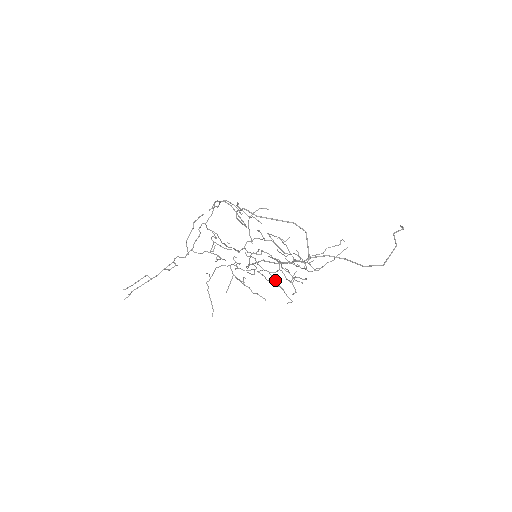
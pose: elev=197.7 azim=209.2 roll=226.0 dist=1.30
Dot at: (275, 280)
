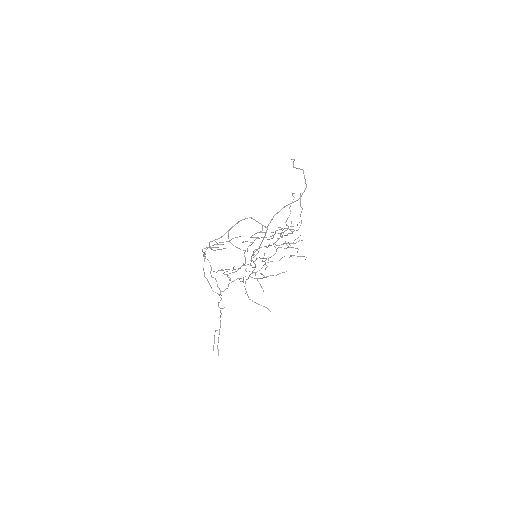
Dot at: occluded
